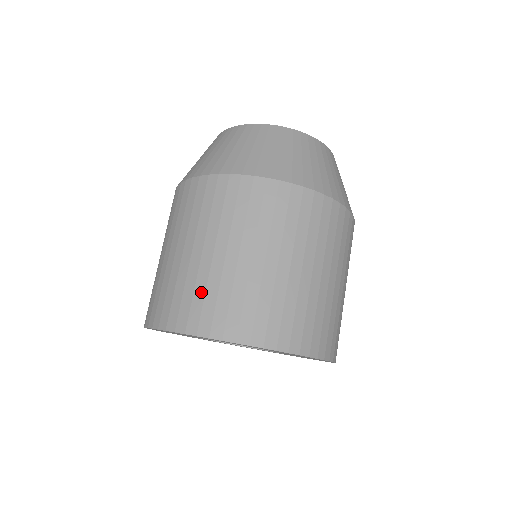
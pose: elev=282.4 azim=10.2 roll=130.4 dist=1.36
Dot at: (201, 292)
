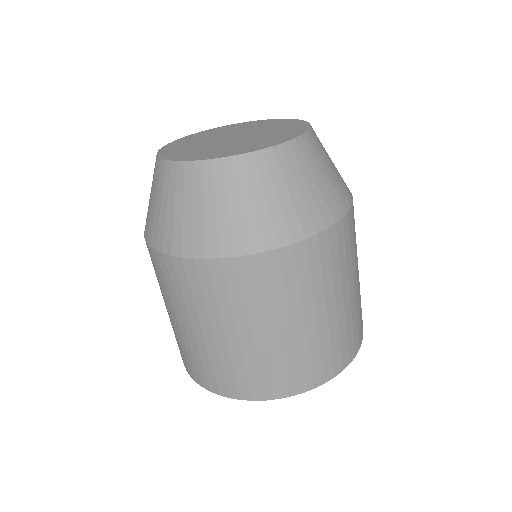
Dot at: (241, 369)
